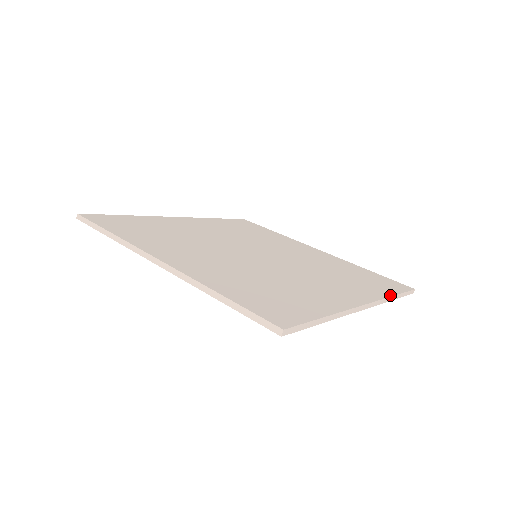
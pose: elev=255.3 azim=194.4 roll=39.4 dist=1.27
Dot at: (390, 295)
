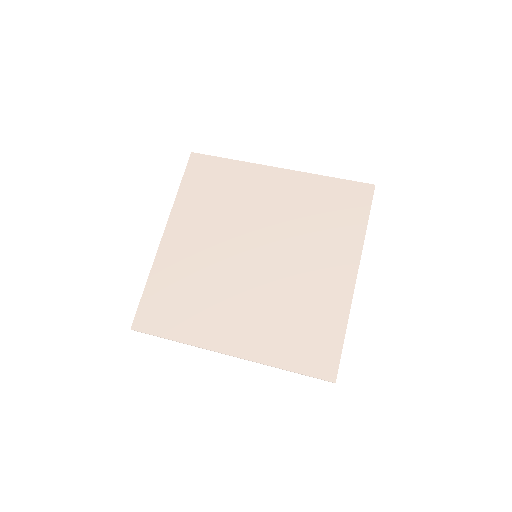
Dot at: (364, 232)
